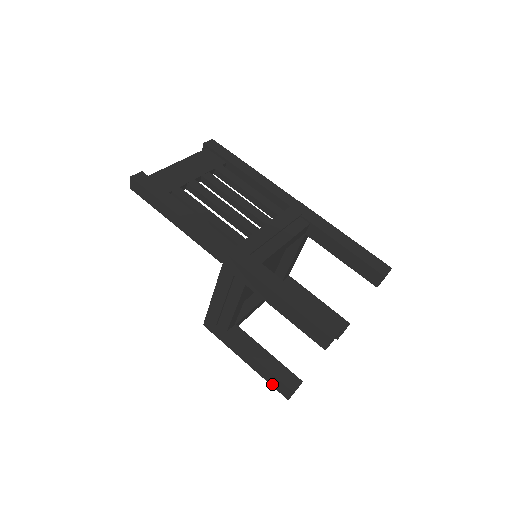
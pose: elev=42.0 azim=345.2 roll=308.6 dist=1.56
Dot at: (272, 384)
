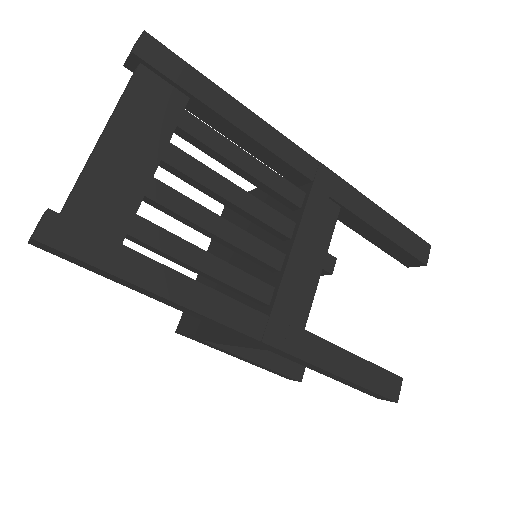
Dot at: (272, 372)
